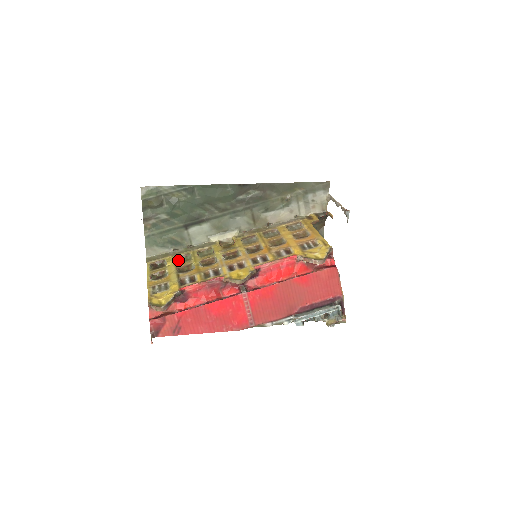
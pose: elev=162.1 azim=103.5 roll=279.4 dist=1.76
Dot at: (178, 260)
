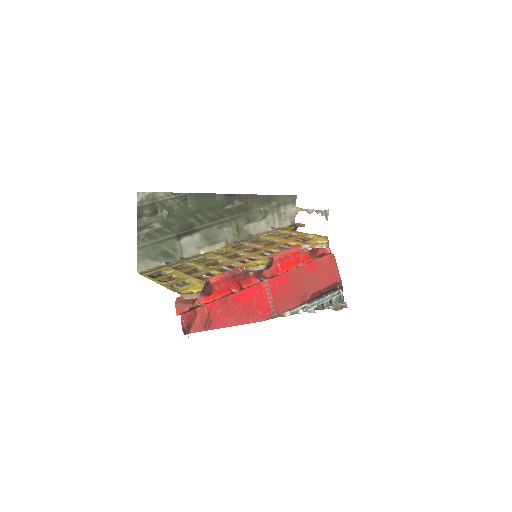
Dot at: (176, 269)
